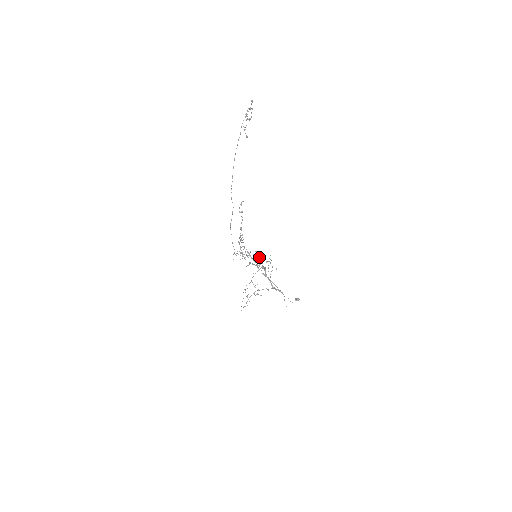
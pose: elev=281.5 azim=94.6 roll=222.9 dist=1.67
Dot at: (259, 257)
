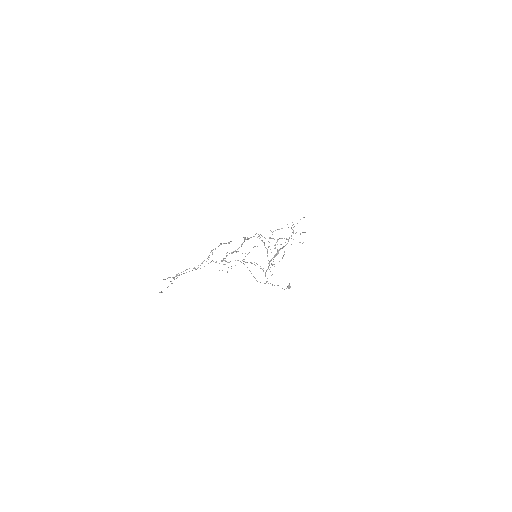
Dot at: occluded
